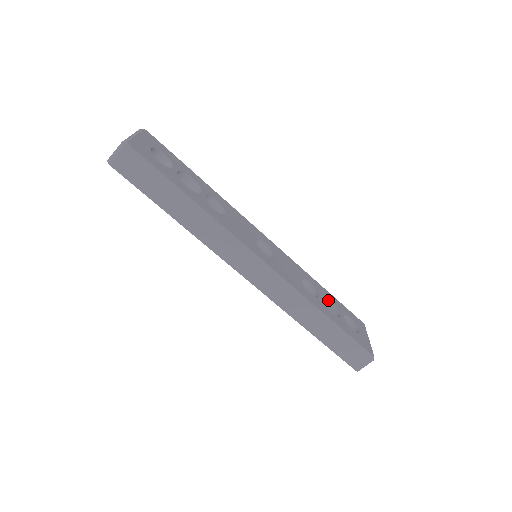
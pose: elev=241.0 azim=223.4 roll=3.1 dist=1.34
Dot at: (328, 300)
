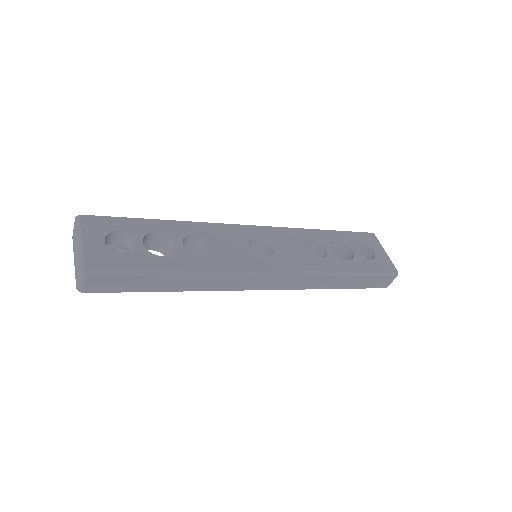
Dot at: (335, 242)
